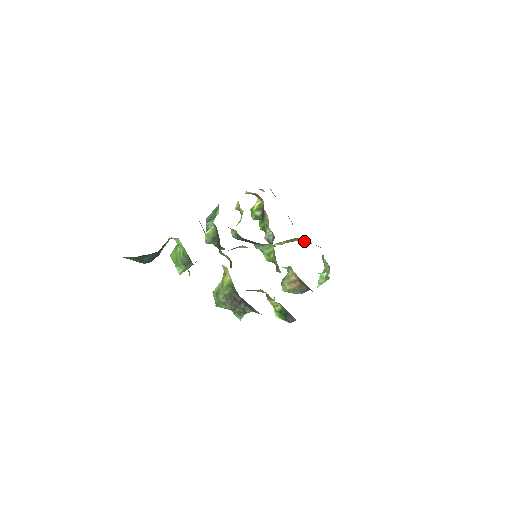
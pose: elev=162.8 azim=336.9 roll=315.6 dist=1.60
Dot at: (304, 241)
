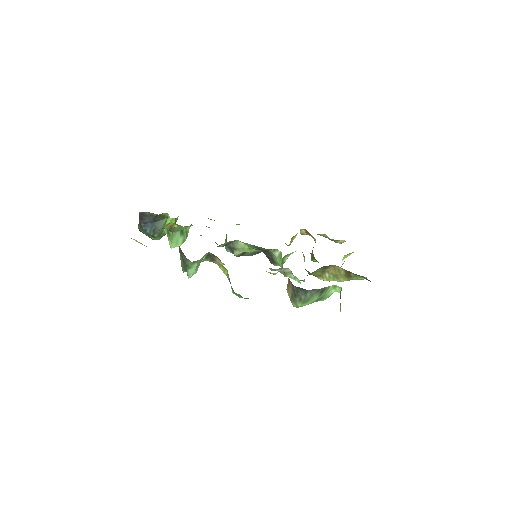
Dot at: (351, 274)
